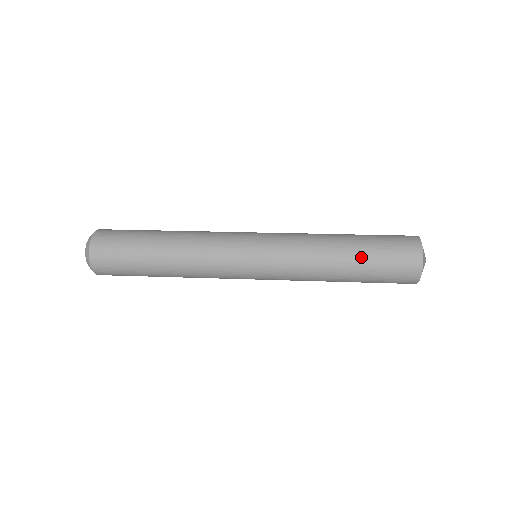
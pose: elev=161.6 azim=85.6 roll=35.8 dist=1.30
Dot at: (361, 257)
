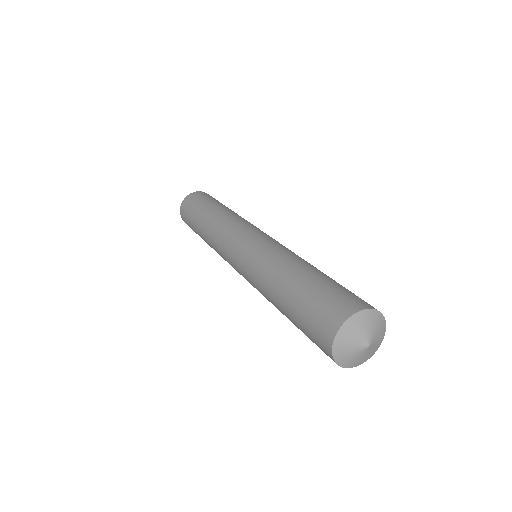
Dot at: (310, 278)
